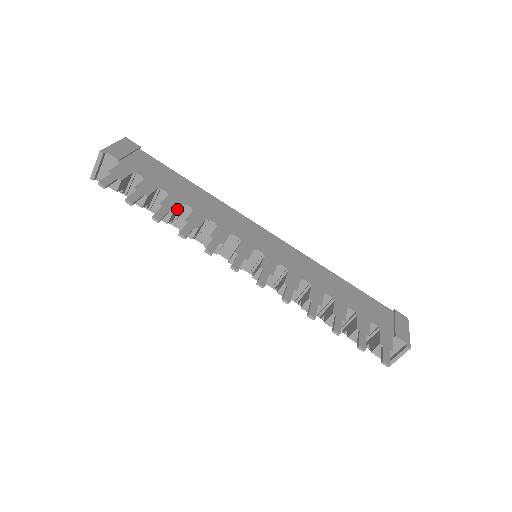
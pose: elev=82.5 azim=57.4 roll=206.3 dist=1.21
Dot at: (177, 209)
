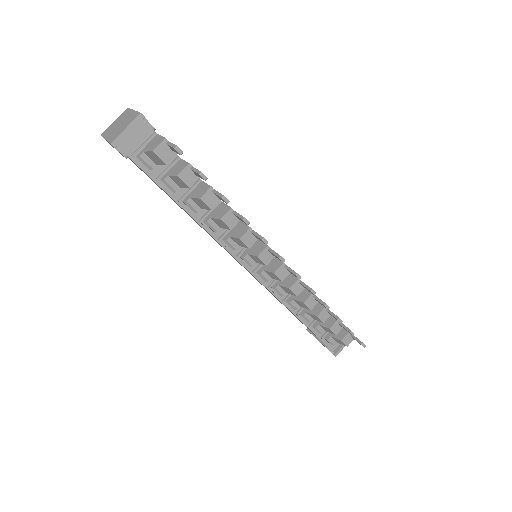
Dot at: occluded
